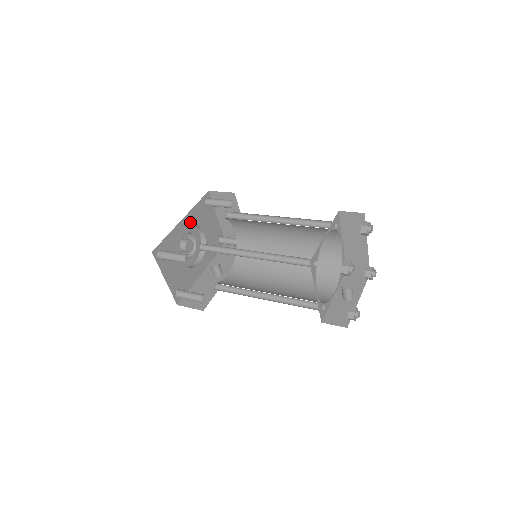
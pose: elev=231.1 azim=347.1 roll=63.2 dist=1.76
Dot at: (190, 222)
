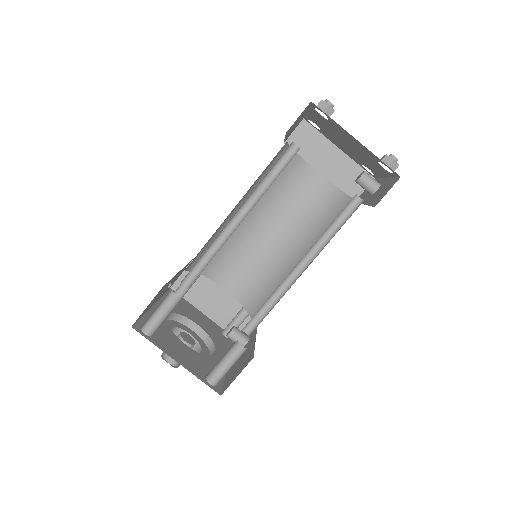
Dot at: occluded
